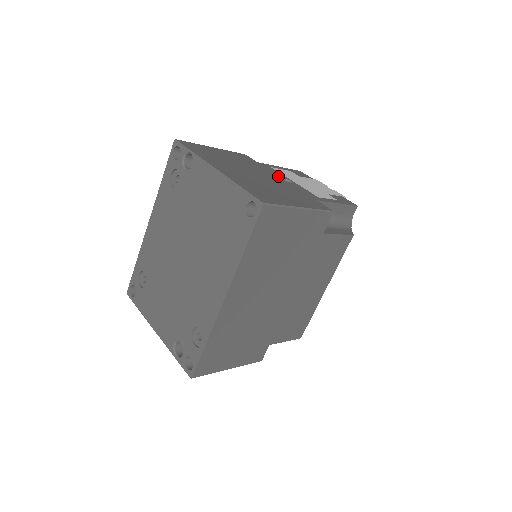
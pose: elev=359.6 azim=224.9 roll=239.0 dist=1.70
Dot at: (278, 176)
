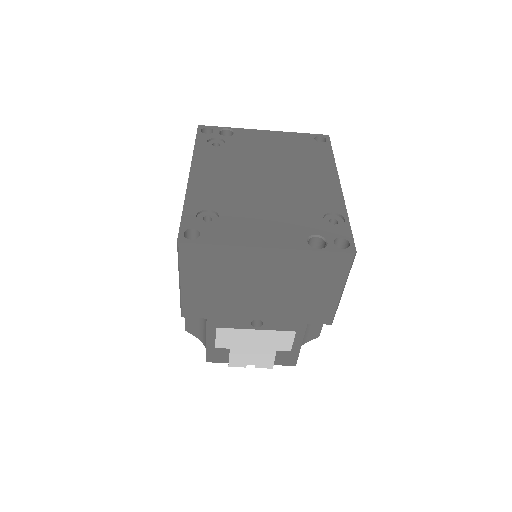
Dot at: occluded
